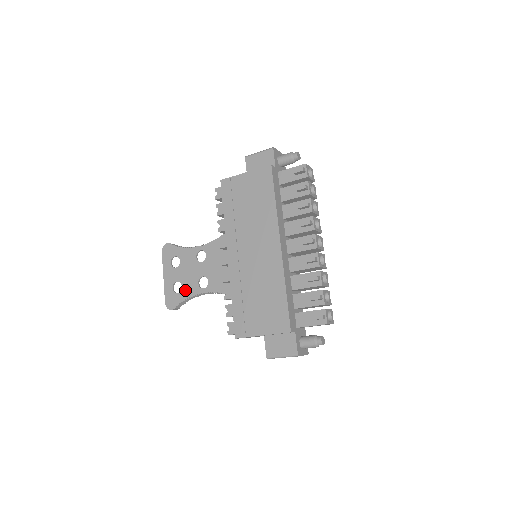
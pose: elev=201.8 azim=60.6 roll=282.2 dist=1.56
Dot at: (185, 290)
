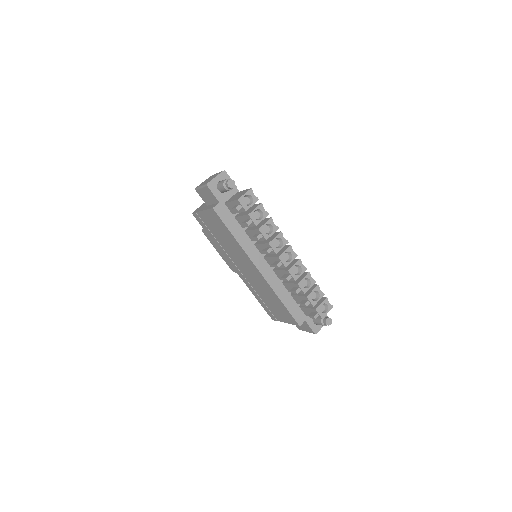
Dot at: occluded
